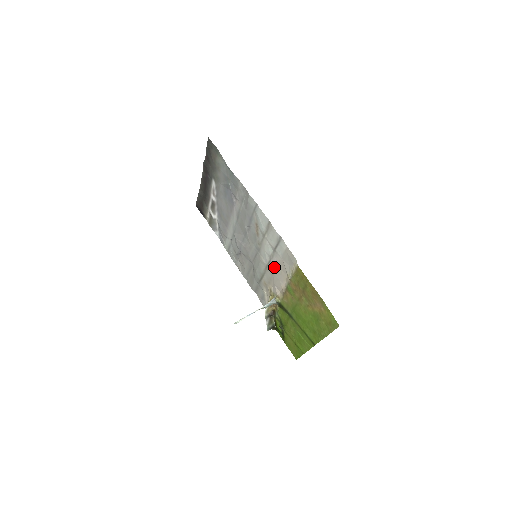
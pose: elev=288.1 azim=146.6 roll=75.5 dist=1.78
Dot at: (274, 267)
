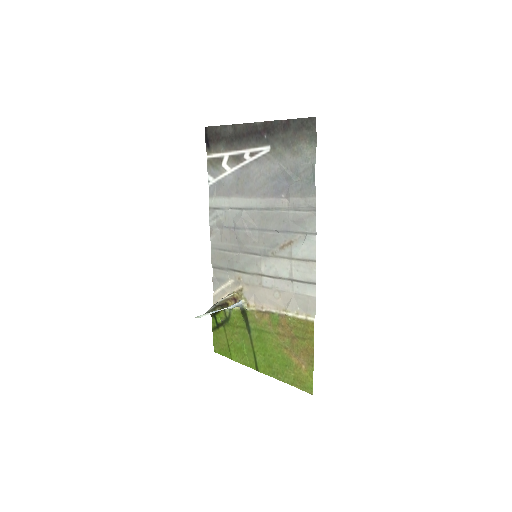
Dot at: (272, 285)
